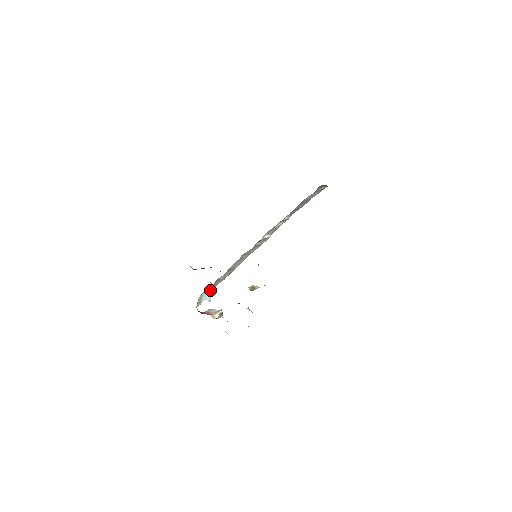
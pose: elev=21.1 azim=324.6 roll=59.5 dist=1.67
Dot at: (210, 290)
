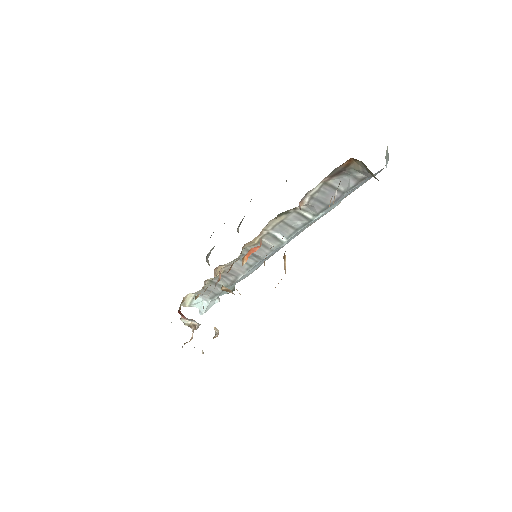
Dot at: (209, 300)
